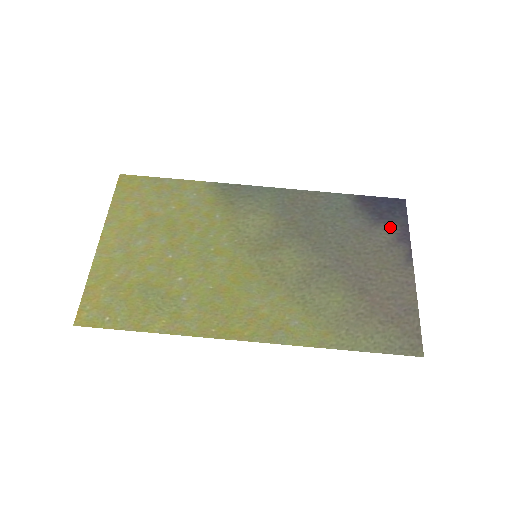
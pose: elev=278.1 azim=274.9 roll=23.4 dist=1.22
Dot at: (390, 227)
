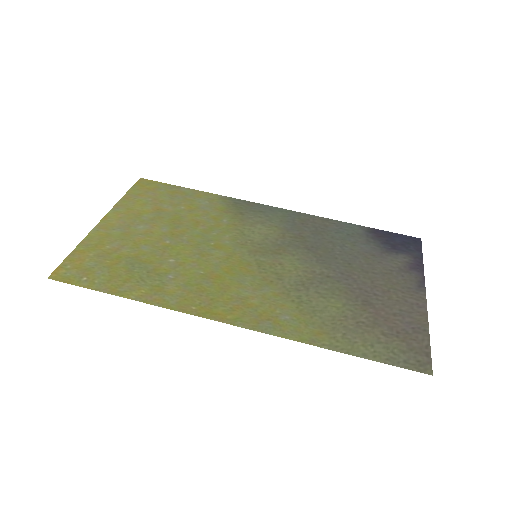
Dot at: (403, 257)
